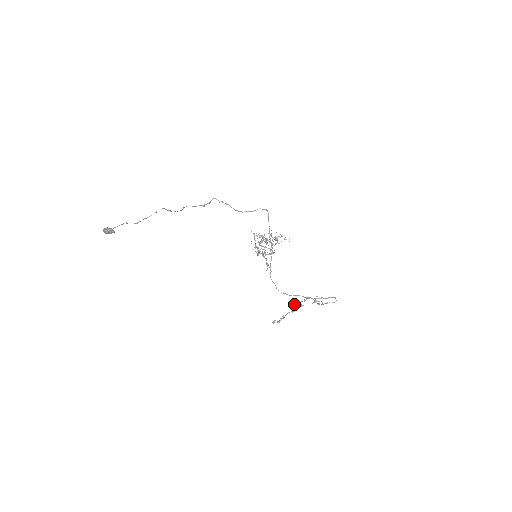
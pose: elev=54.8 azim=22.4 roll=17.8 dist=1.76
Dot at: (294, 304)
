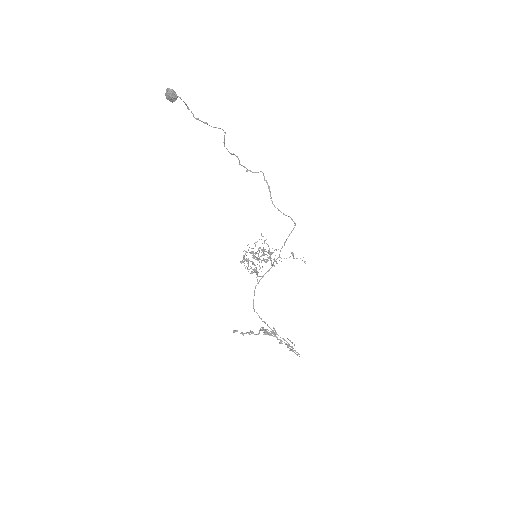
Dot at: (264, 329)
